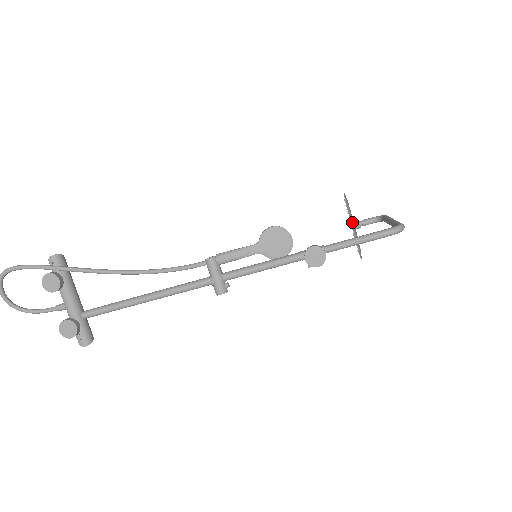
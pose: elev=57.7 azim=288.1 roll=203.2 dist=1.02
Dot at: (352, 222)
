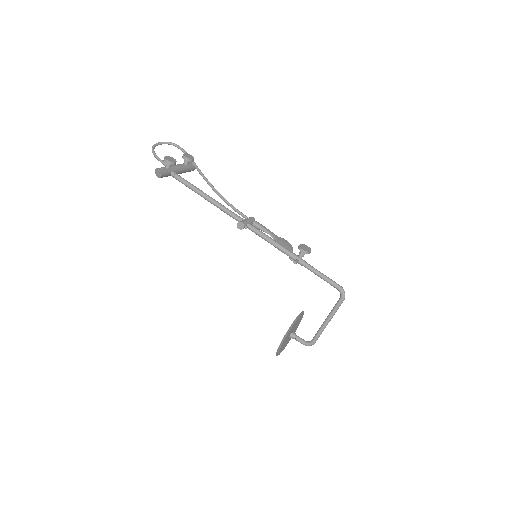
Dot at: (299, 319)
